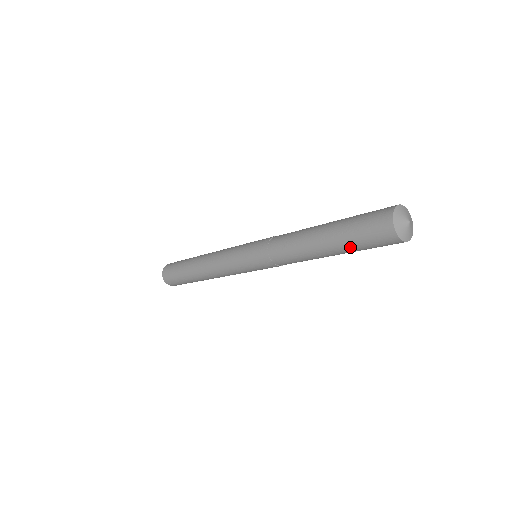
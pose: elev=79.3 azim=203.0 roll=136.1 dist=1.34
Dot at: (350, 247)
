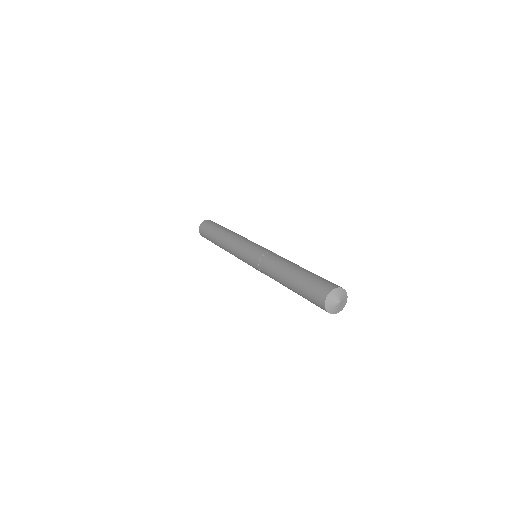
Dot at: (300, 291)
